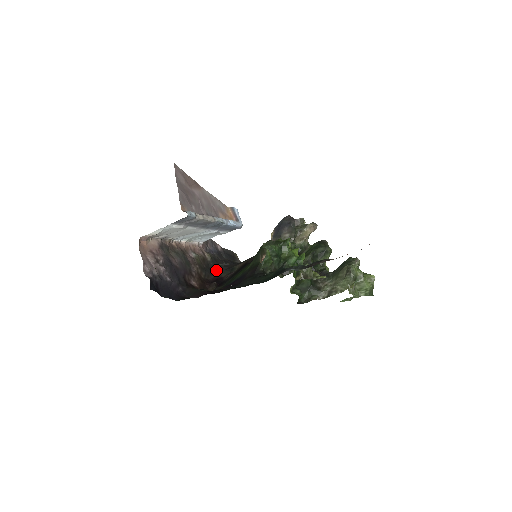
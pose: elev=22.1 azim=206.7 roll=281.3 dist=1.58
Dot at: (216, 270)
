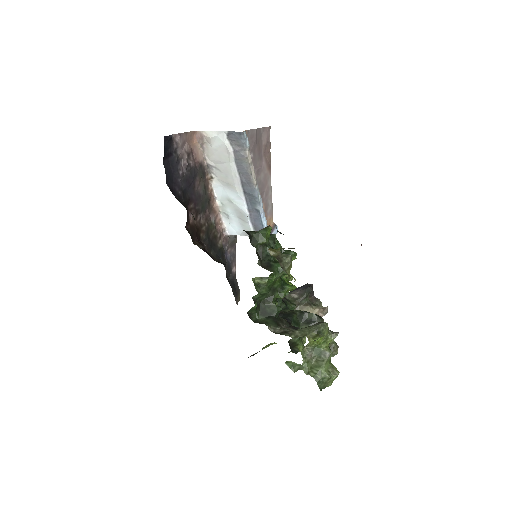
Dot at: (215, 255)
